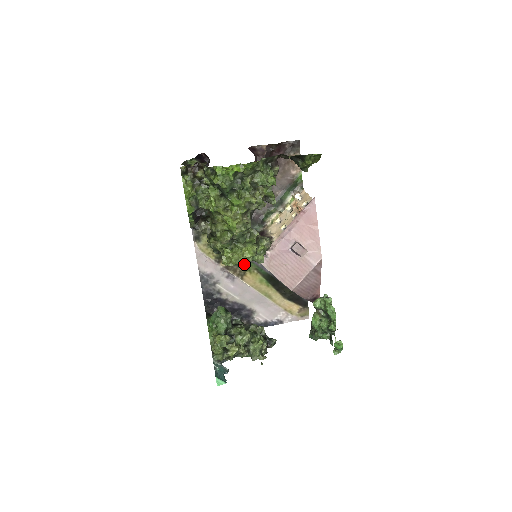
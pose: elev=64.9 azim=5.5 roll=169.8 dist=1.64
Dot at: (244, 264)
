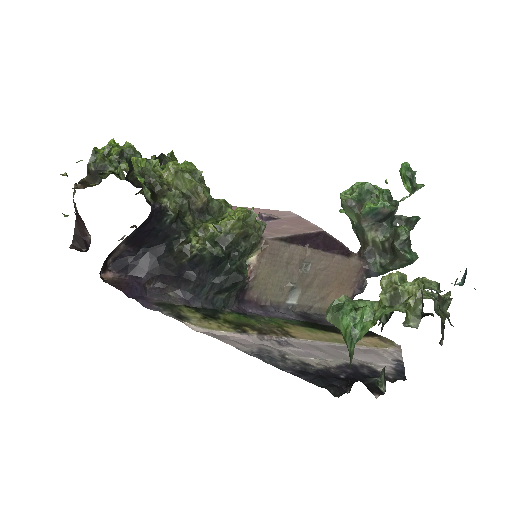
Dot at: (255, 226)
